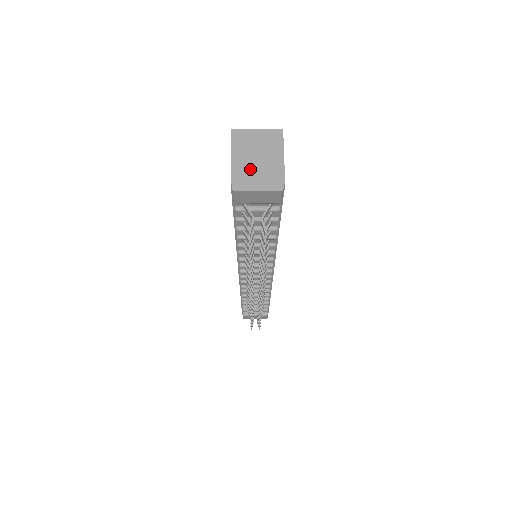
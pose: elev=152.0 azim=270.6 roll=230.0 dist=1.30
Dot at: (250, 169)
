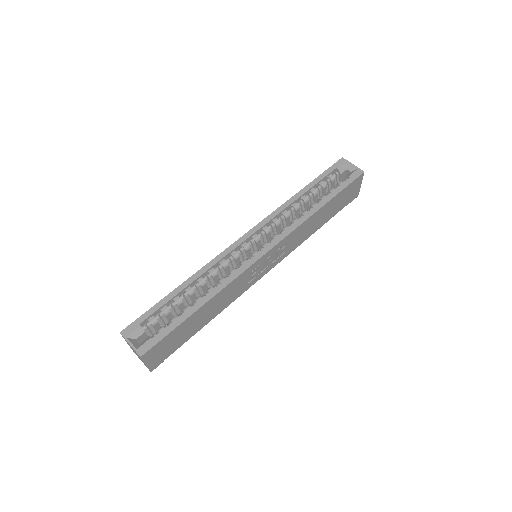
Dot at: (135, 353)
